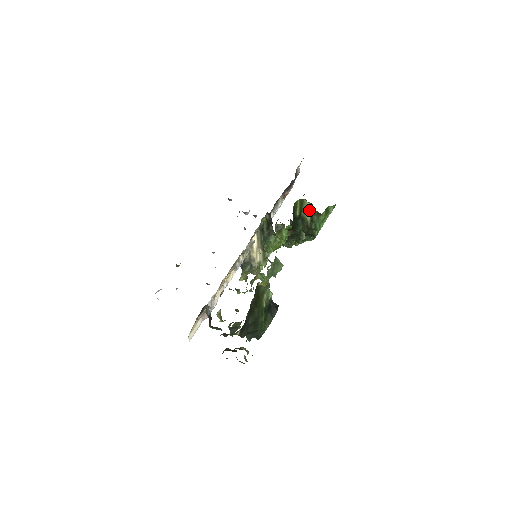
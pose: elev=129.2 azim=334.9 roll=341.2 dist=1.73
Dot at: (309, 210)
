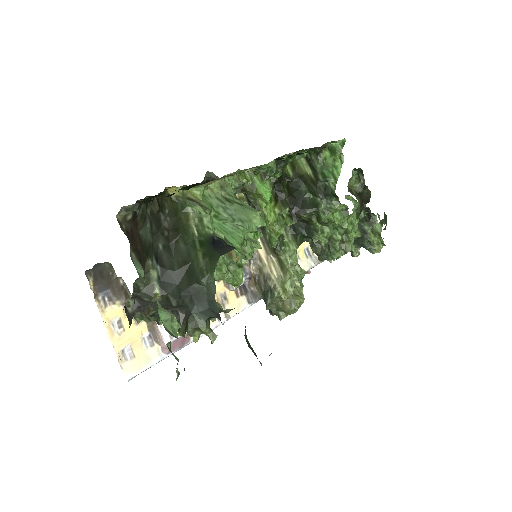
Dot at: (304, 161)
